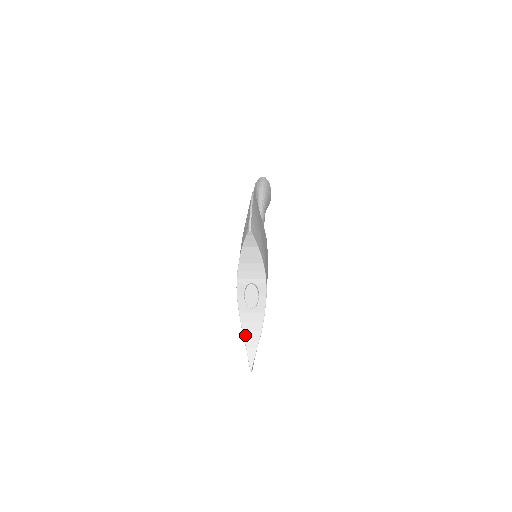
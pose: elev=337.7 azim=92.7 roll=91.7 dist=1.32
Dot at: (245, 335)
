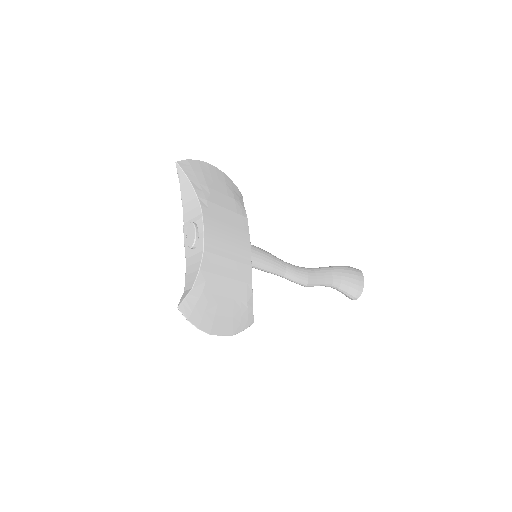
Dot at: (186, 279)
